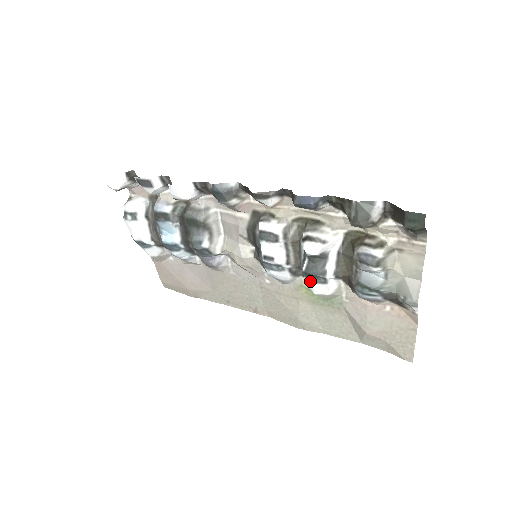
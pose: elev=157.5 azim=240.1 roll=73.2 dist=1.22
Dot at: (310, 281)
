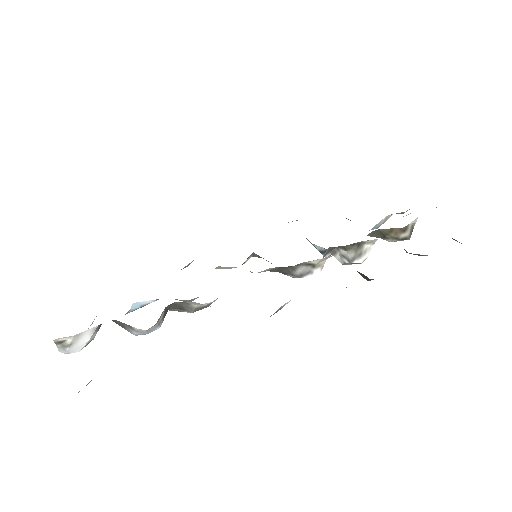
Dot at: occluded
